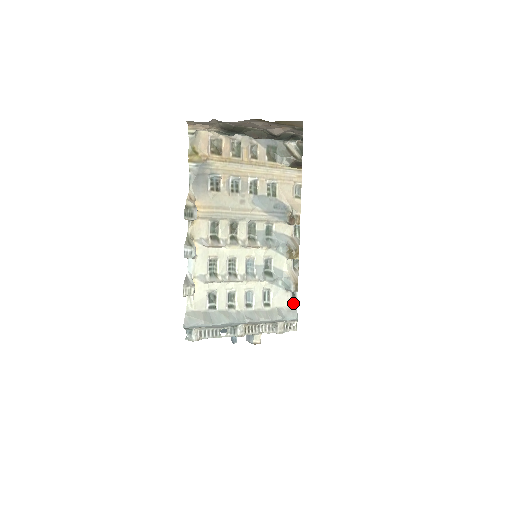
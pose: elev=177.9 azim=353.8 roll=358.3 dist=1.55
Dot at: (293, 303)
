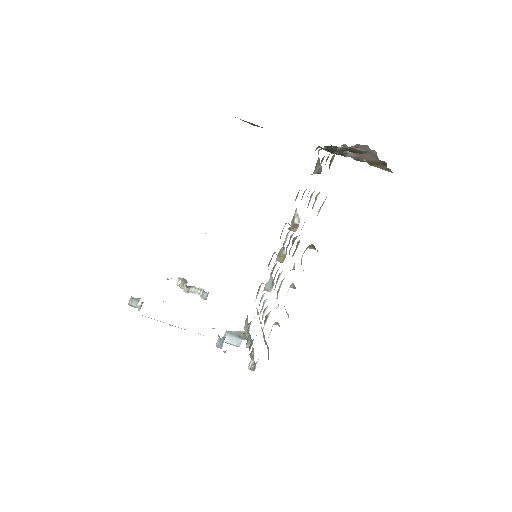
Dot at: occluded
